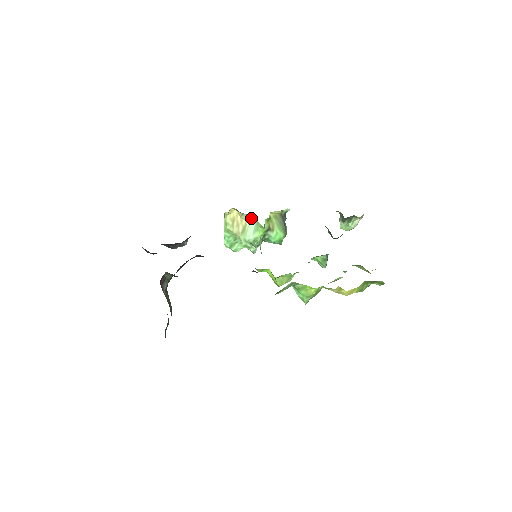
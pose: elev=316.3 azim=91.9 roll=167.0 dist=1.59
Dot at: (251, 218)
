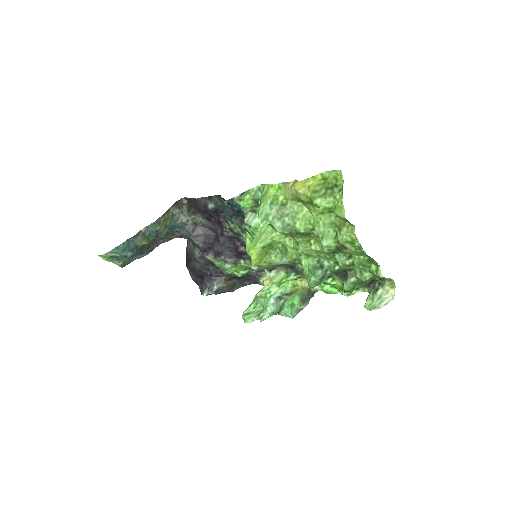
Dot at: occluded
